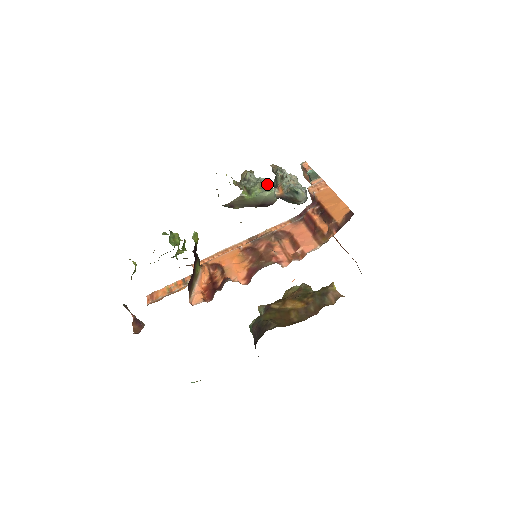
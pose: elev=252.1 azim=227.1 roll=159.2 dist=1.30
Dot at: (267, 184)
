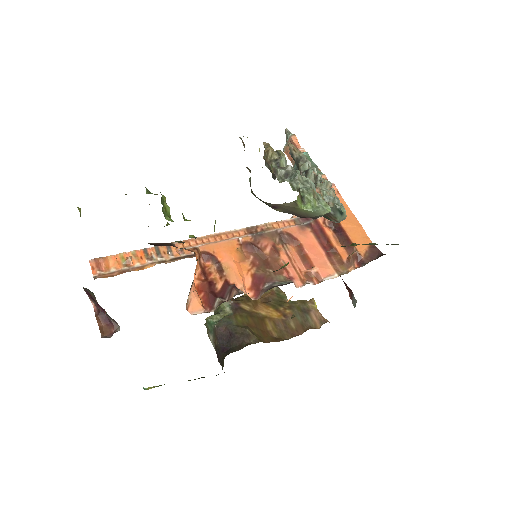
Dot at: (318, 193)
